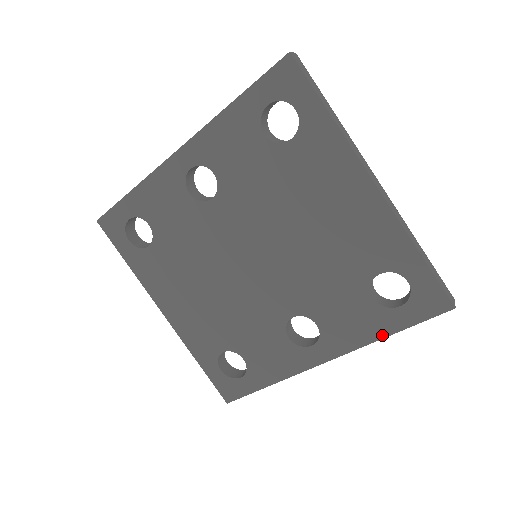
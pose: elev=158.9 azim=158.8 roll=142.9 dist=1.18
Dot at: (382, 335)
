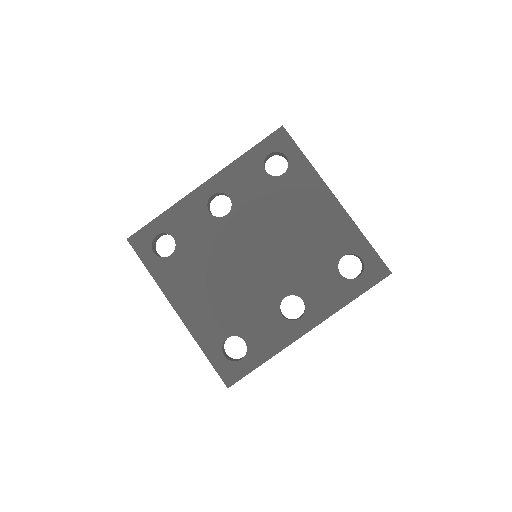
Dot at: (349, 300)
